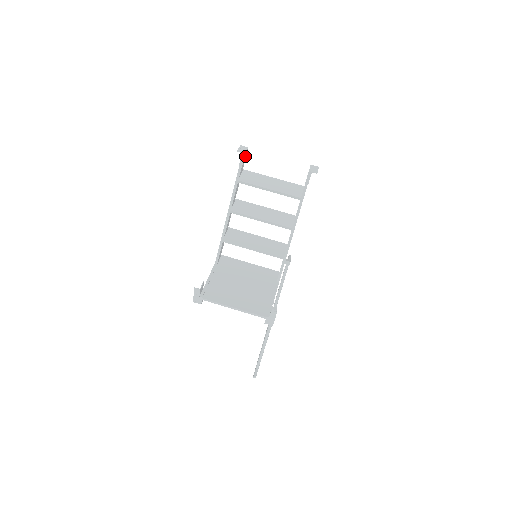
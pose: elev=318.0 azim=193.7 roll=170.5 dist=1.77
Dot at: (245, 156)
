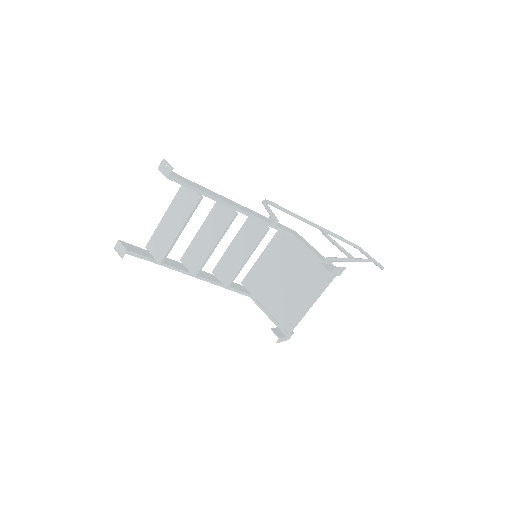
Dot at: (129, 247)
